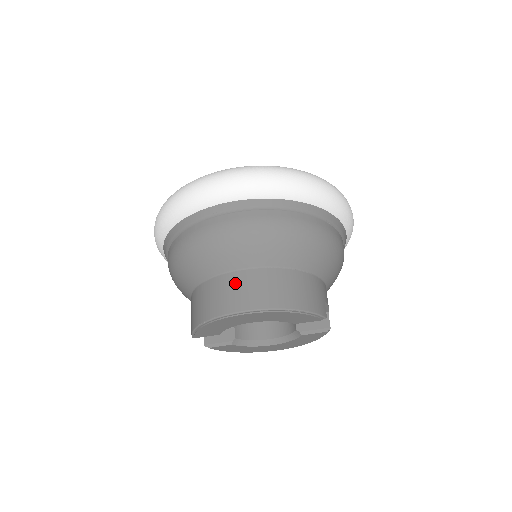
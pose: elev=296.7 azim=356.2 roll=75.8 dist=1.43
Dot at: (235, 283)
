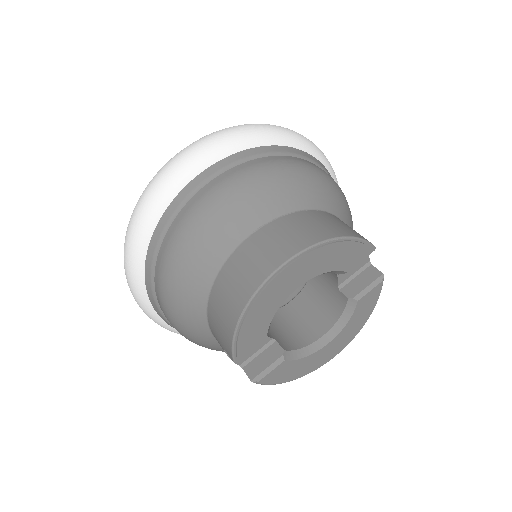
Dot at: (256, 246)
